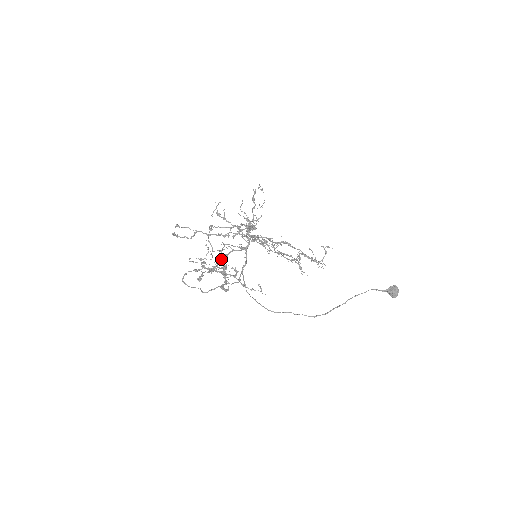
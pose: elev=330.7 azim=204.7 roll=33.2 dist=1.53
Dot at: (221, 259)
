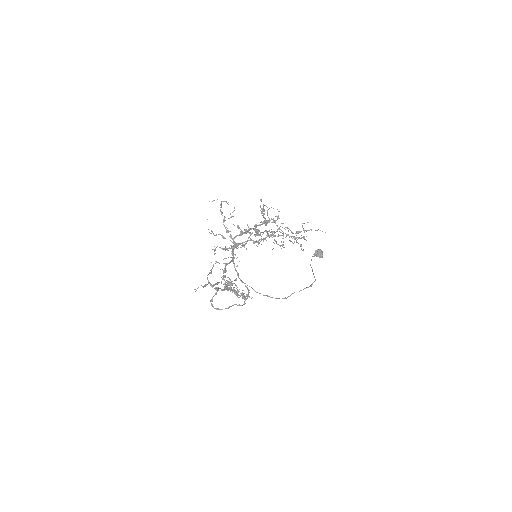
Dot at: (225, 275)
